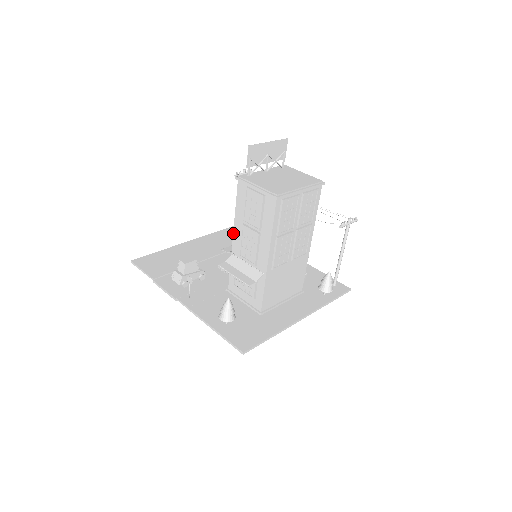
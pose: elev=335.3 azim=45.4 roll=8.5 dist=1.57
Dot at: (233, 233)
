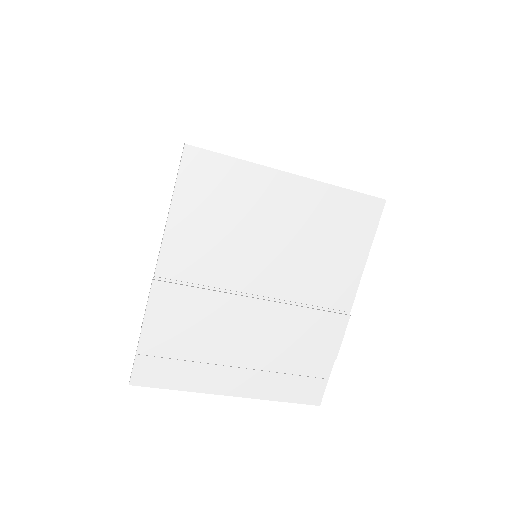
Dot at: occluded
